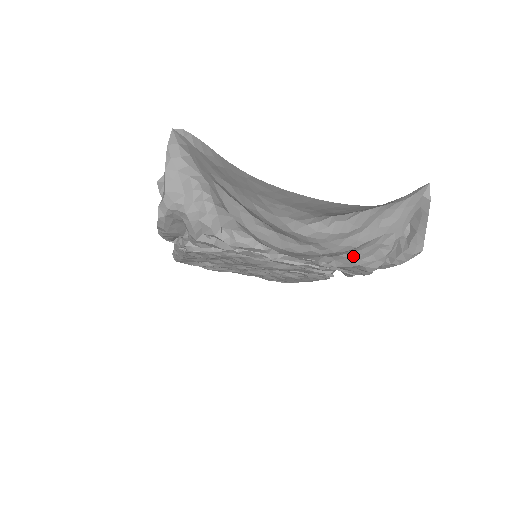
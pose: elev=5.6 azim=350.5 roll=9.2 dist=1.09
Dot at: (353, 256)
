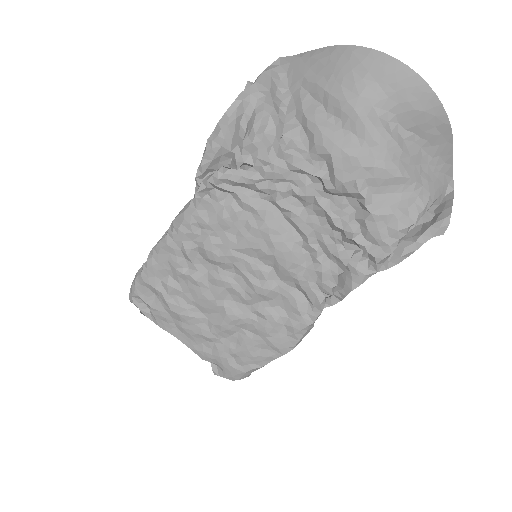
Dot at: (392, 199)
